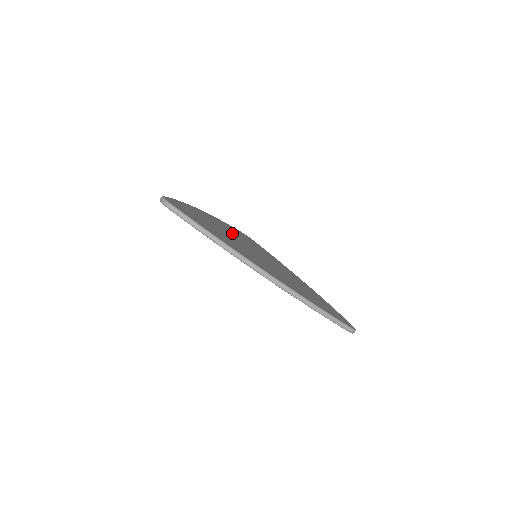
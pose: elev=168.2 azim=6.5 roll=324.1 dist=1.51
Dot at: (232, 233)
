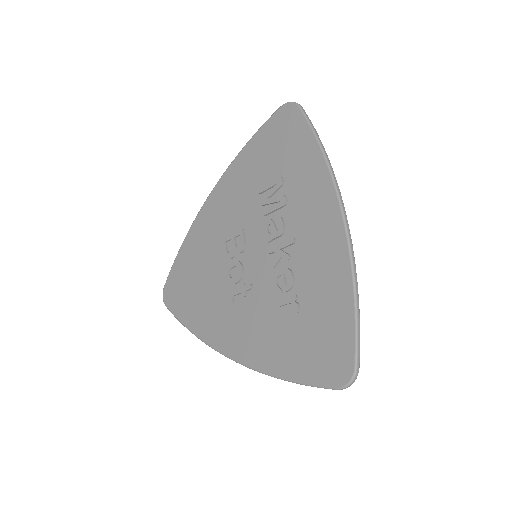
Dot at: occluded
